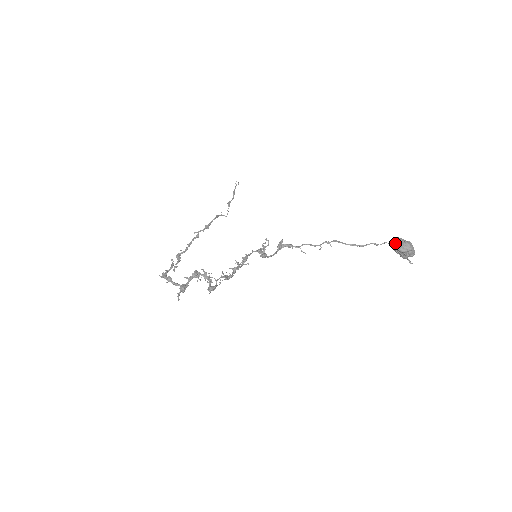
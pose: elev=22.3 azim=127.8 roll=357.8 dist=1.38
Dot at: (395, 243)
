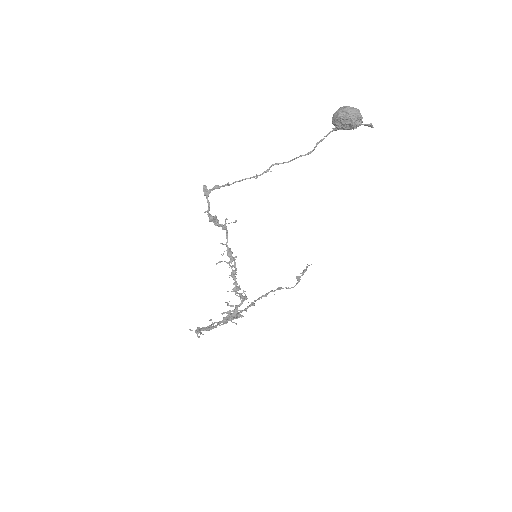
Dot at: (332, 121)
